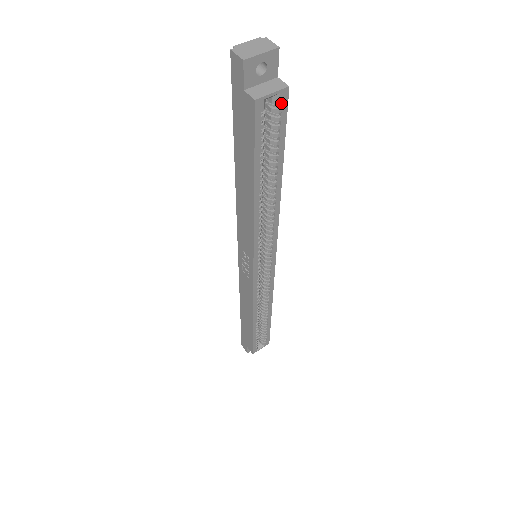
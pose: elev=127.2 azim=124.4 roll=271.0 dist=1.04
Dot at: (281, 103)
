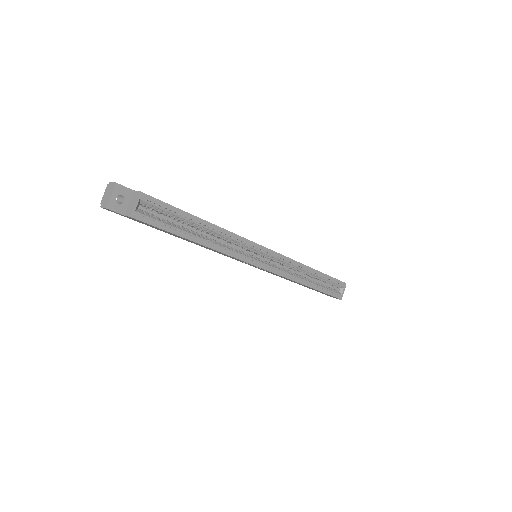
Dot at: (147, 201)
